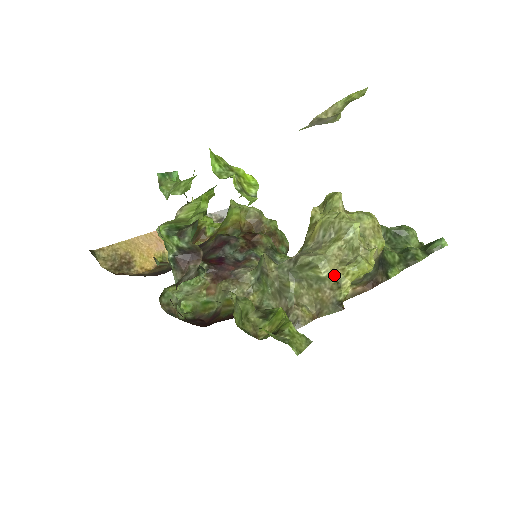
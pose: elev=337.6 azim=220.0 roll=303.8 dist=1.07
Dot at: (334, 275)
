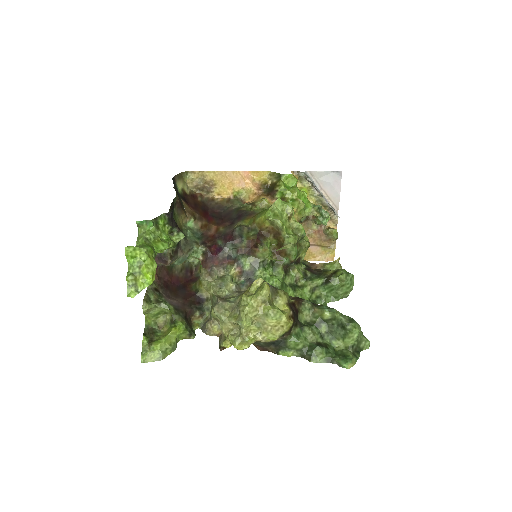
Dot at: (223, 332)
